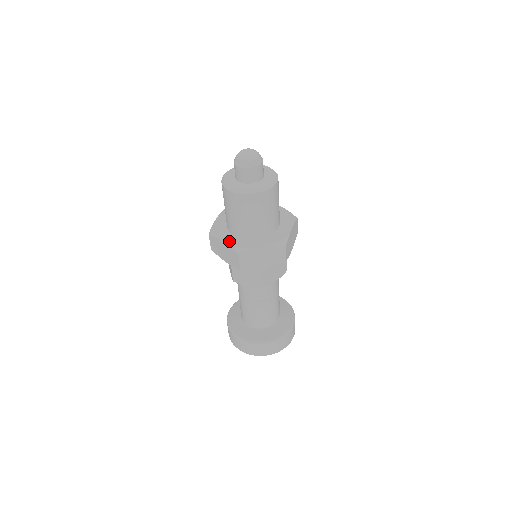
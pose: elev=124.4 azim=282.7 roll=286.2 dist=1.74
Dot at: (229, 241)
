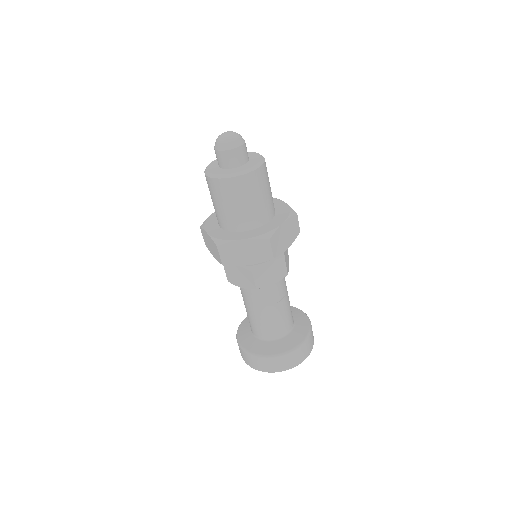
Dot at: (248, 236)
